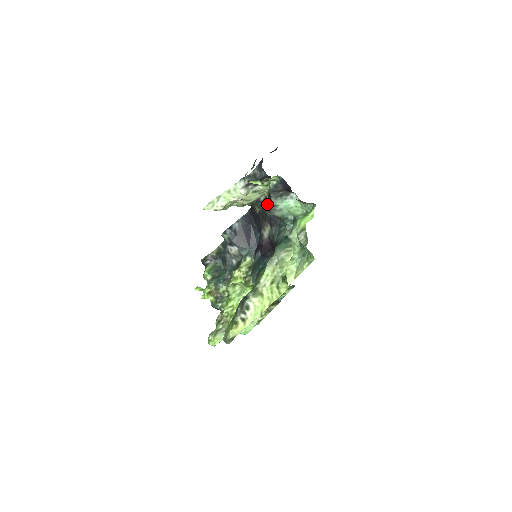
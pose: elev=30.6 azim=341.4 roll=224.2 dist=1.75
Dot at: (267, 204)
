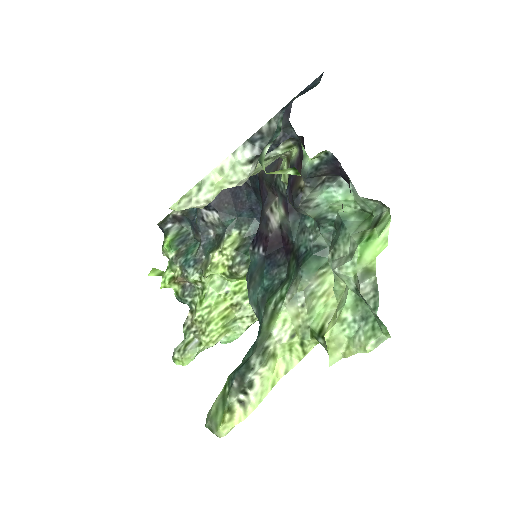
Dot at: (293, 194)
